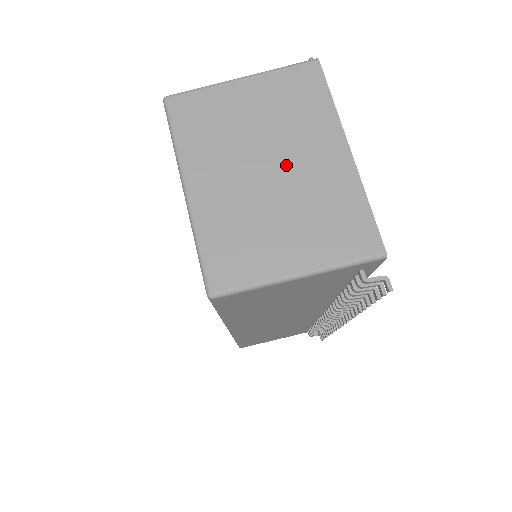
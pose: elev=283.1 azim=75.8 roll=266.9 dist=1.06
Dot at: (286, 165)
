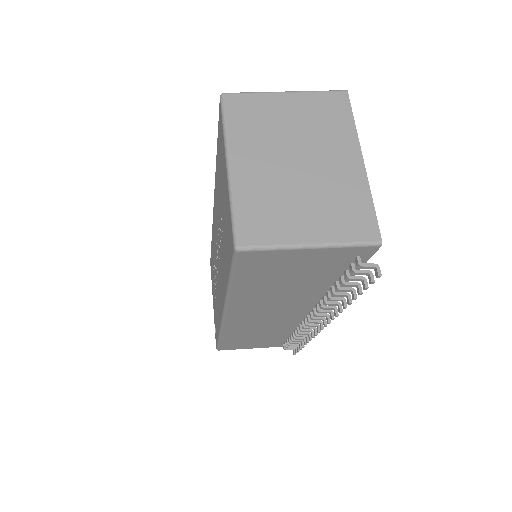
Dot at: (312, 162)
